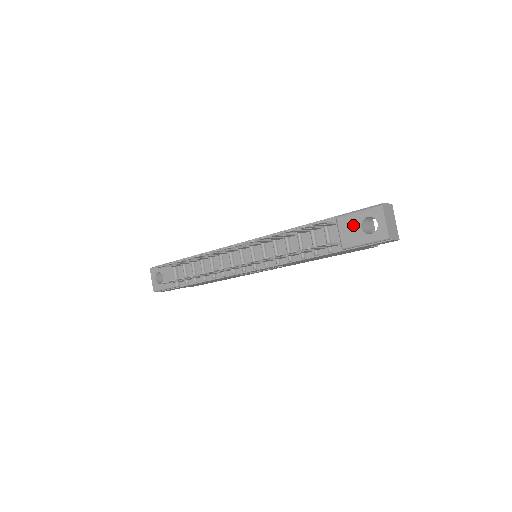
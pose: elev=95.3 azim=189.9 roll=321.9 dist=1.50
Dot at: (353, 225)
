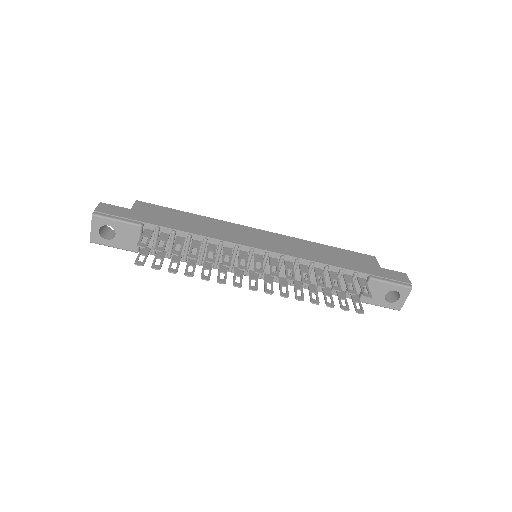
Dot at: (380, 291)
